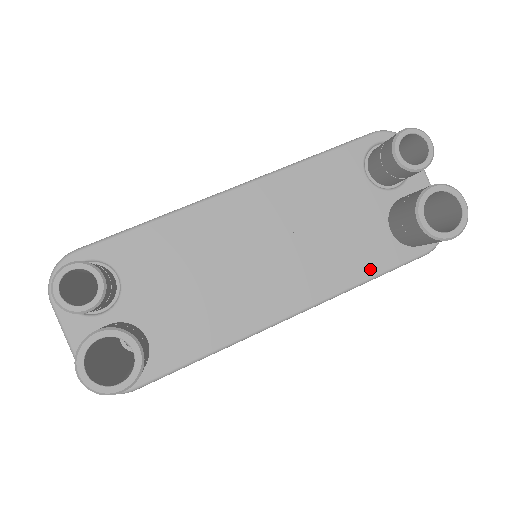
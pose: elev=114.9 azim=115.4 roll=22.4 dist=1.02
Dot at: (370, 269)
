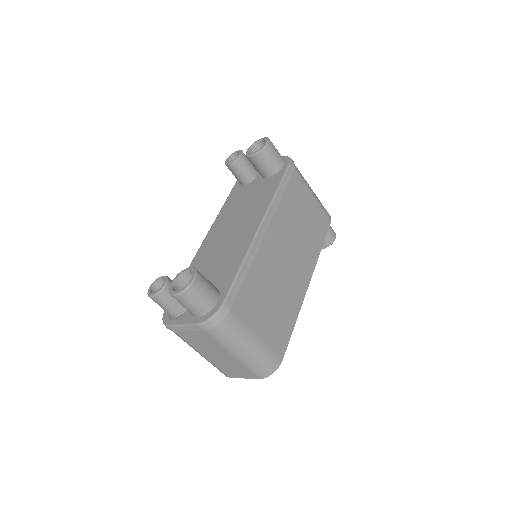
Dot at: (274, 188)
